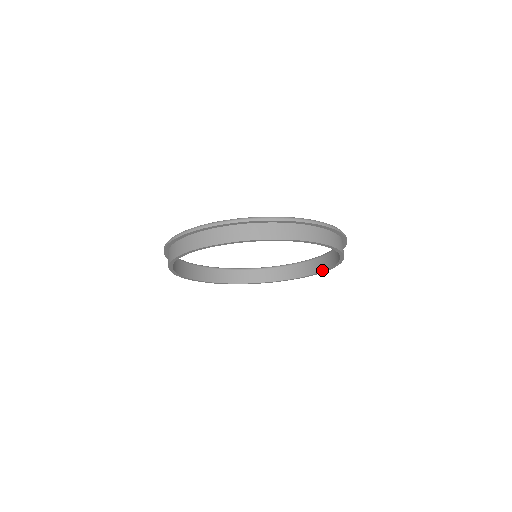
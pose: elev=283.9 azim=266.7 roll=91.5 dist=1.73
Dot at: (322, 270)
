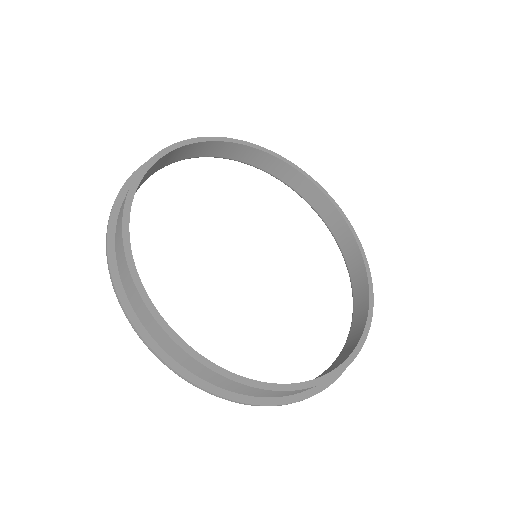
Dot at: (352, 236)
